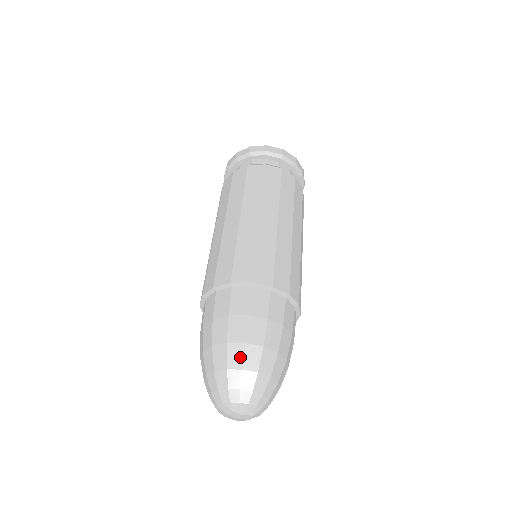
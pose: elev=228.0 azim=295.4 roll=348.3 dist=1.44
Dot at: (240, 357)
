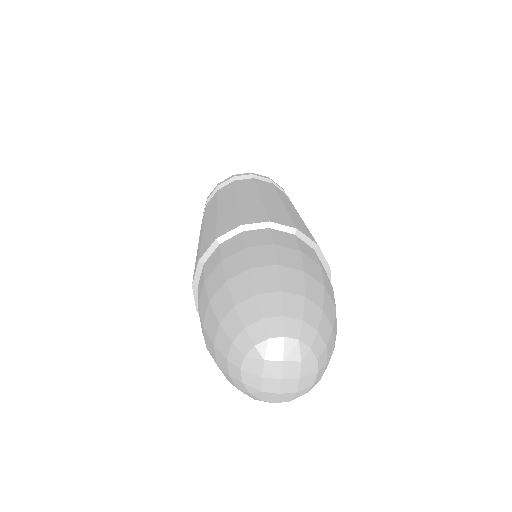
Dot at: (248, 284)
